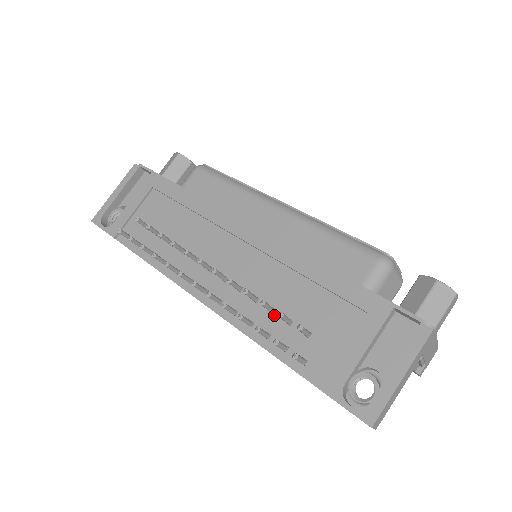
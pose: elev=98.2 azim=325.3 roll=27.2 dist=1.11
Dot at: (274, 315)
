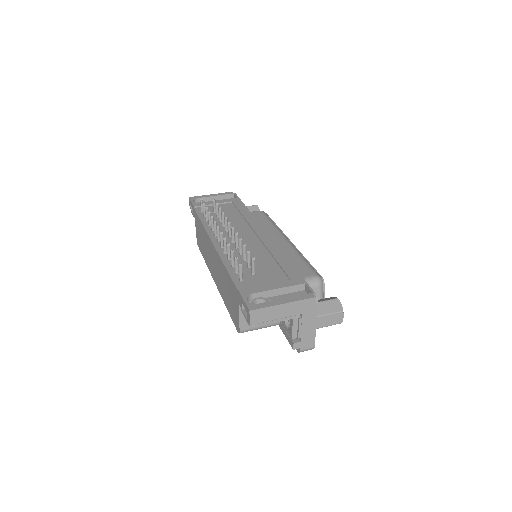
Dot at: (244, 262)
